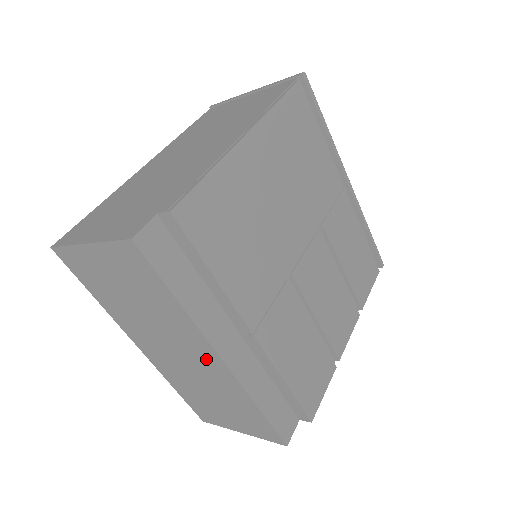
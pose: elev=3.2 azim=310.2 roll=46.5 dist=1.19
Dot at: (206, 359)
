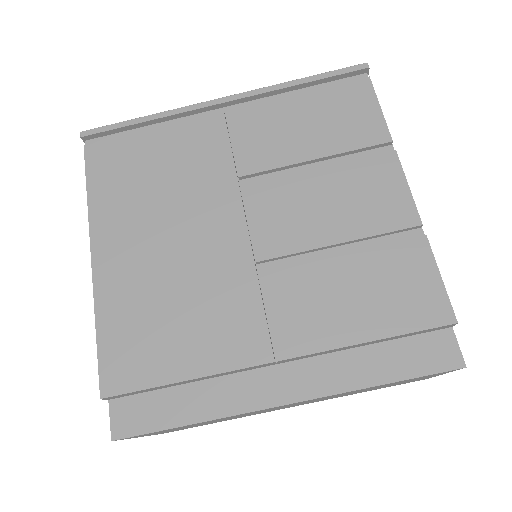
Dot at: occluded
